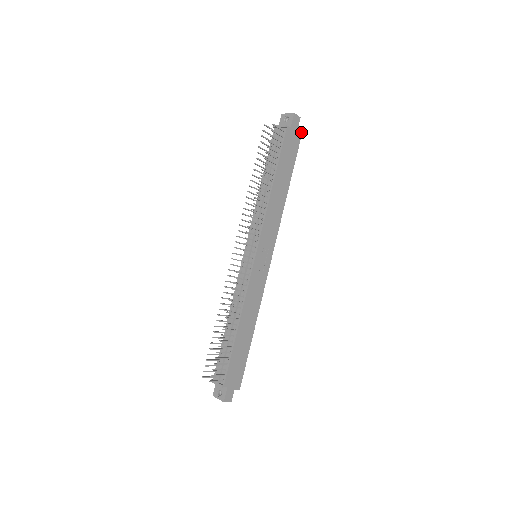
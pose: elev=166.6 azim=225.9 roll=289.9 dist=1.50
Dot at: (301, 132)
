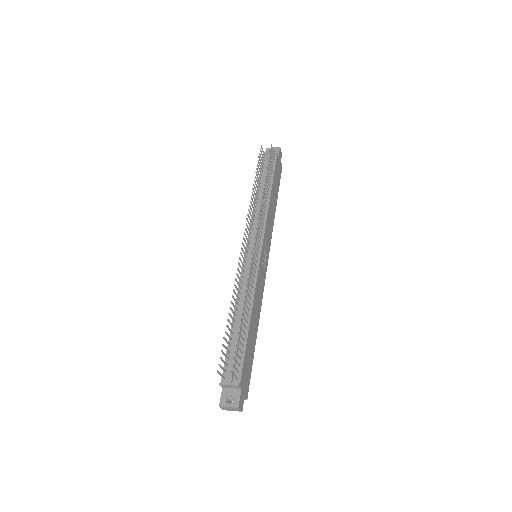
Dot at: occluded
